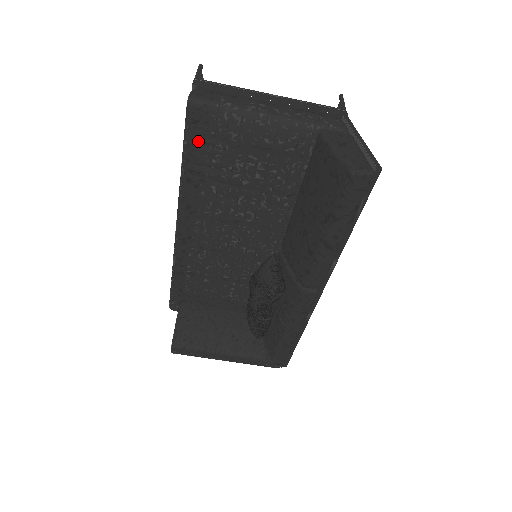
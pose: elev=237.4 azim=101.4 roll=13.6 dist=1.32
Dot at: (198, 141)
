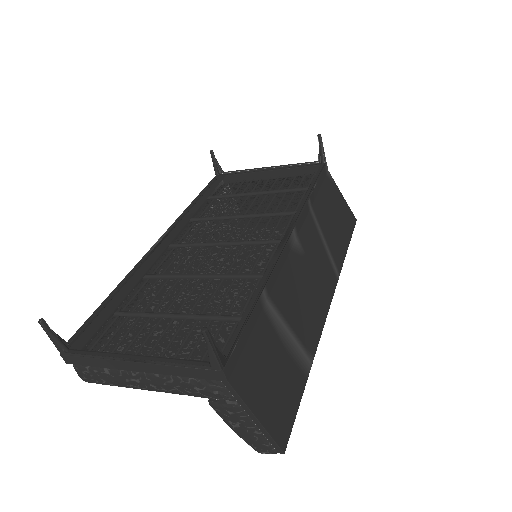
Dot at: occluded
